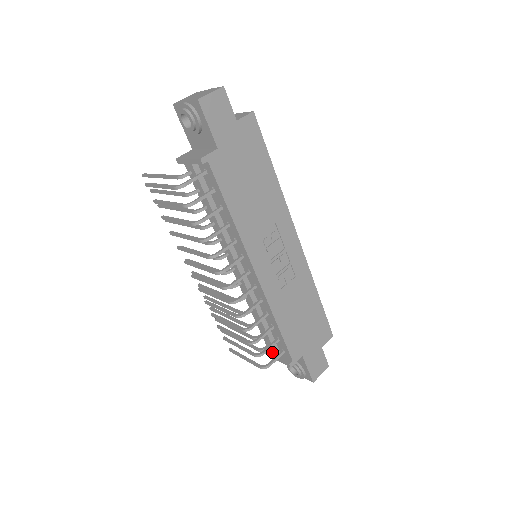
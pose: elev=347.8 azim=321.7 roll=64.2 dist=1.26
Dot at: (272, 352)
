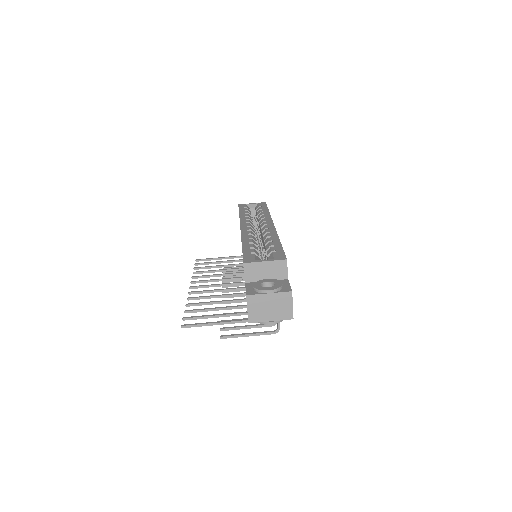
Dot at: occluded
